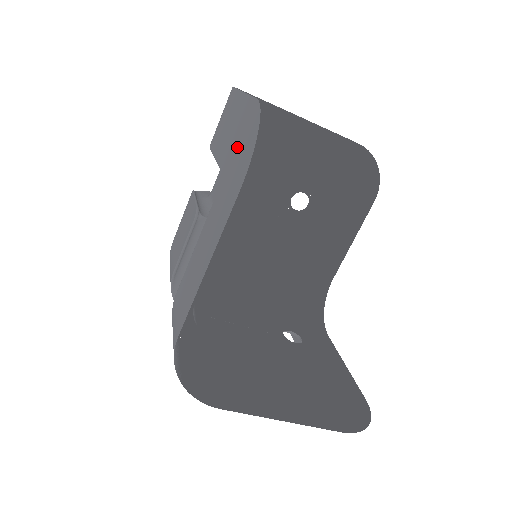
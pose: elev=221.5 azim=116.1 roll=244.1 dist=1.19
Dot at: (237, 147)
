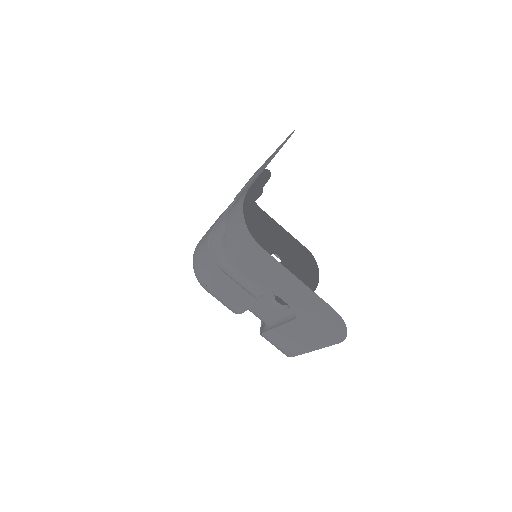
Dot at: occluded
